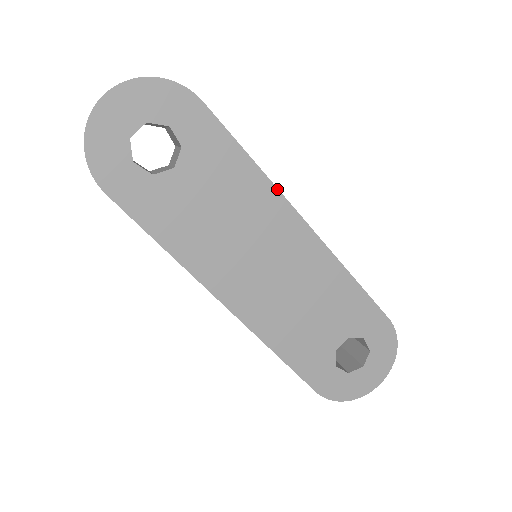
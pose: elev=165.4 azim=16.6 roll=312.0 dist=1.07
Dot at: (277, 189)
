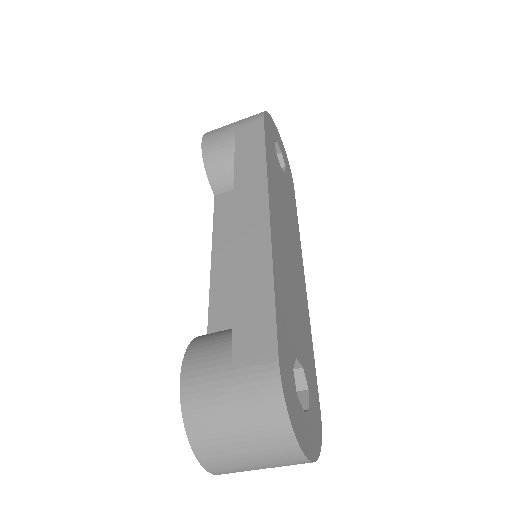
Dot at: occluded
